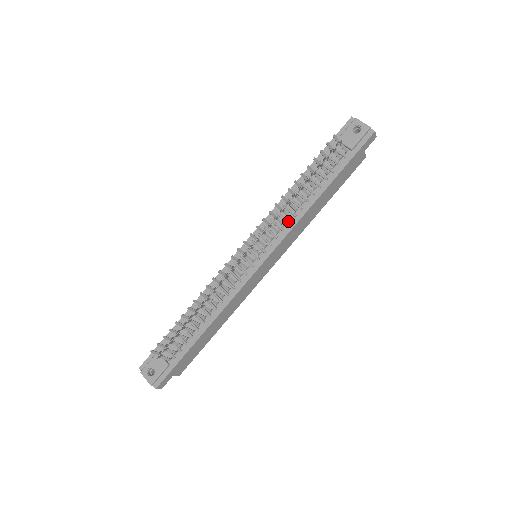
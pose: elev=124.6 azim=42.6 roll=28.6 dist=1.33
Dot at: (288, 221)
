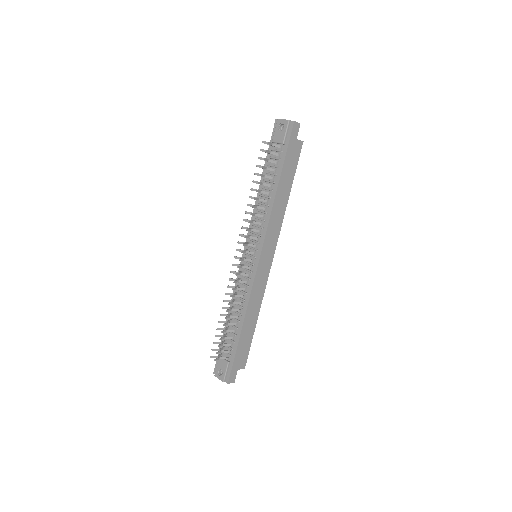
Dot at: (263, 220)
